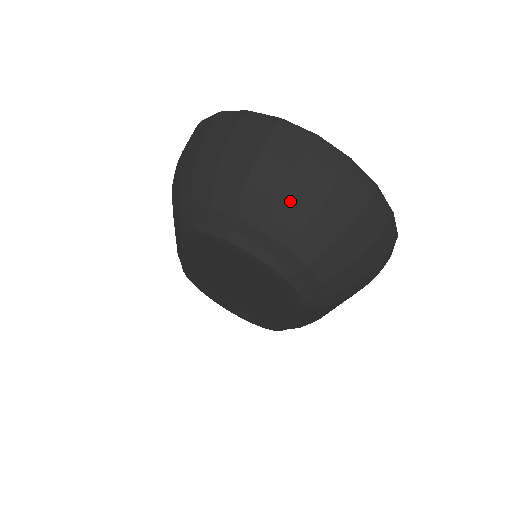
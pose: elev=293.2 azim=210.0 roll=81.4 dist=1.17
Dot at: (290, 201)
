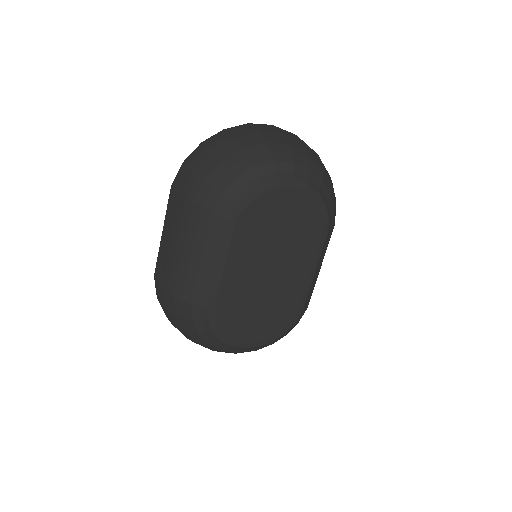
Dot at: (293, 145)
